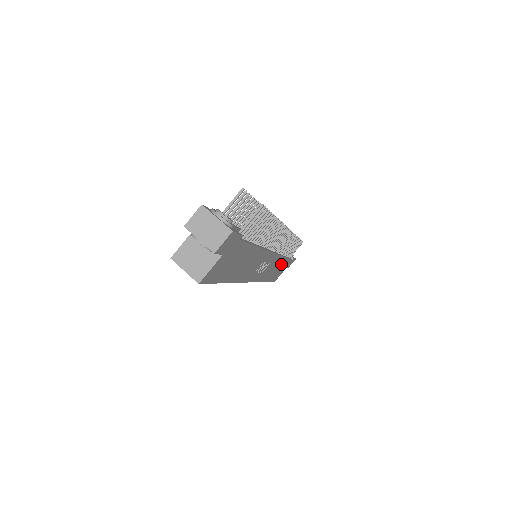
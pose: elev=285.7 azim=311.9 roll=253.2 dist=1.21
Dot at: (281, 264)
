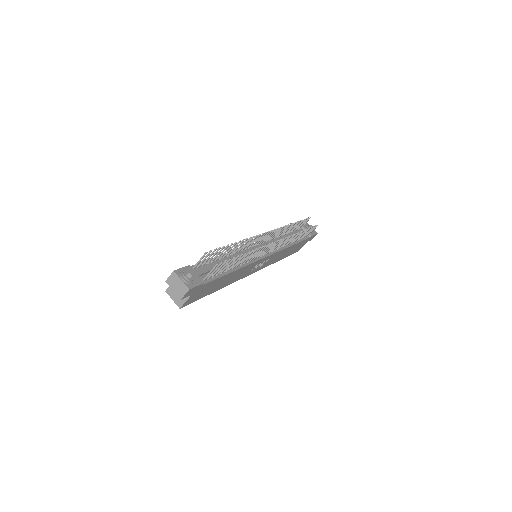
Dot at: (292, 247)
